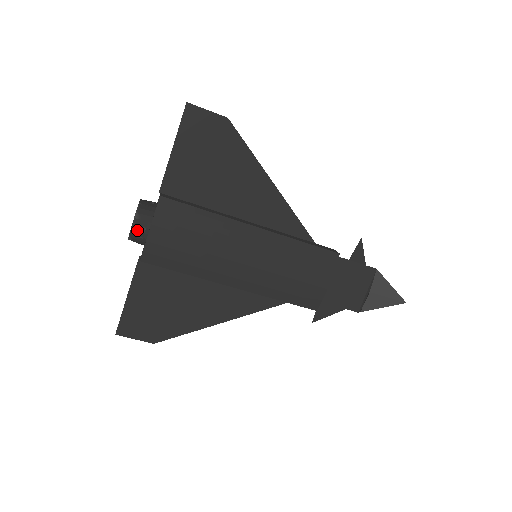
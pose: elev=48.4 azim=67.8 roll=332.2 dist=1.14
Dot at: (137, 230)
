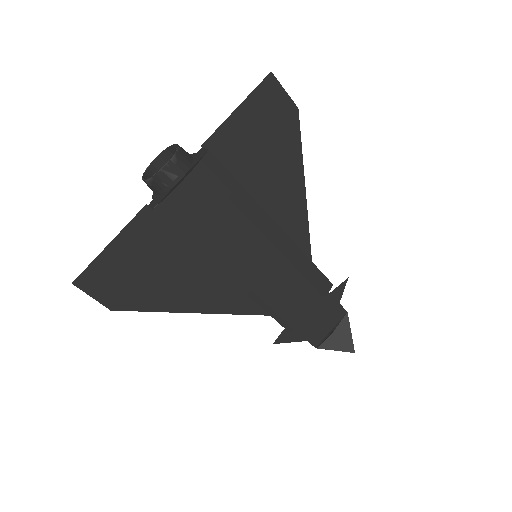
Dot at: (167, 174)
